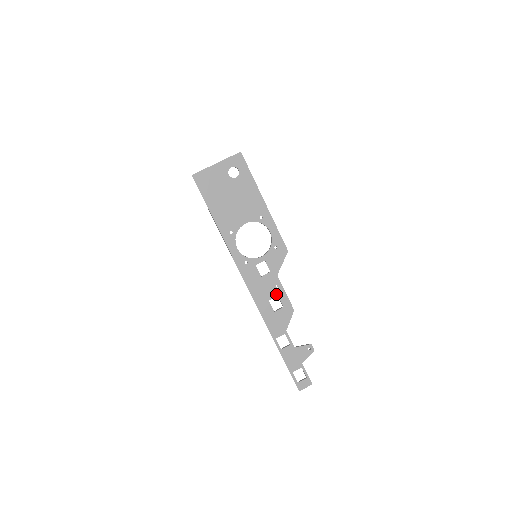
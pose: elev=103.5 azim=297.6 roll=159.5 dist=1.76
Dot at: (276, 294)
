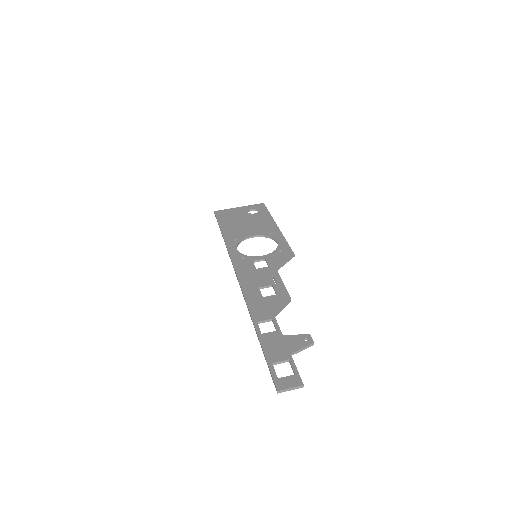
Dot at: (270, 283)
